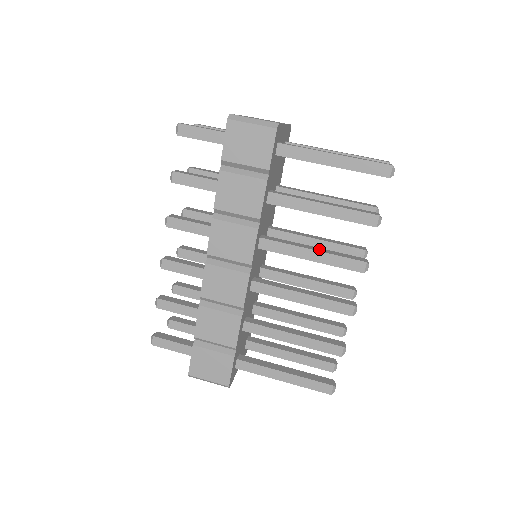
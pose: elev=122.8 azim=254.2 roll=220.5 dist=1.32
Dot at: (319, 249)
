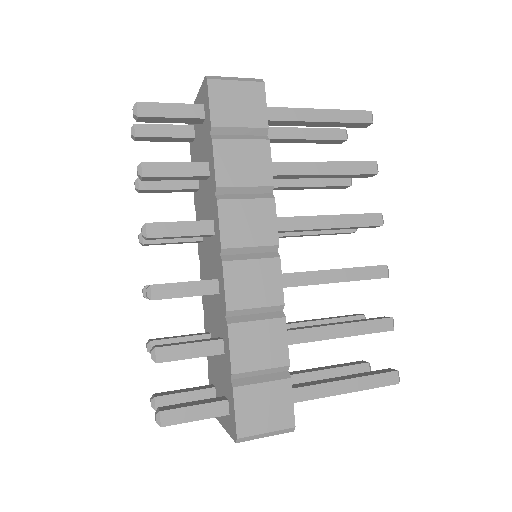
Dot at: (331, 215)
